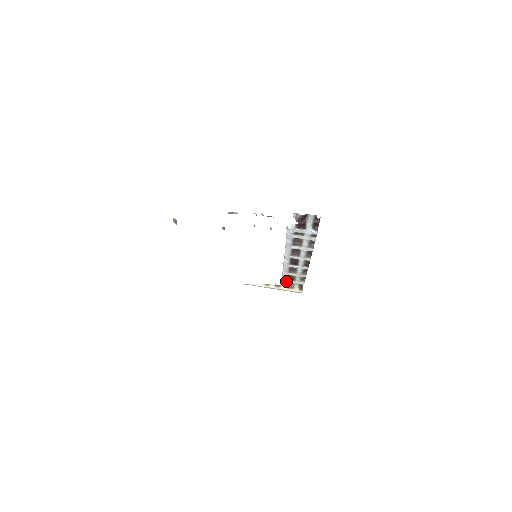
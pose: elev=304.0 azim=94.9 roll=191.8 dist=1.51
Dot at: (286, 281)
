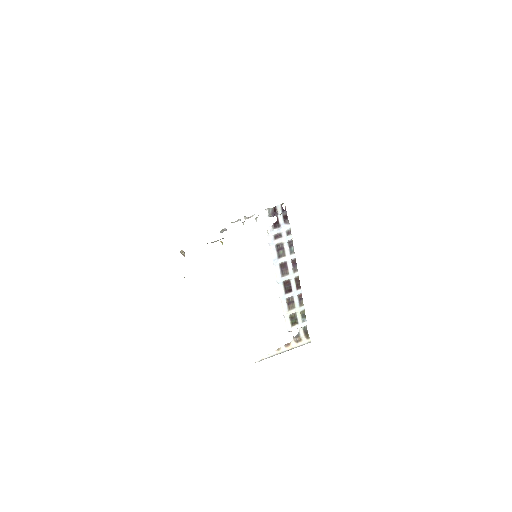
Dot at: (291, 329)
